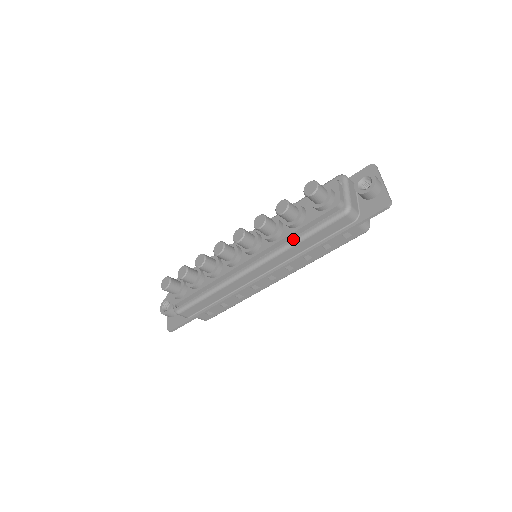
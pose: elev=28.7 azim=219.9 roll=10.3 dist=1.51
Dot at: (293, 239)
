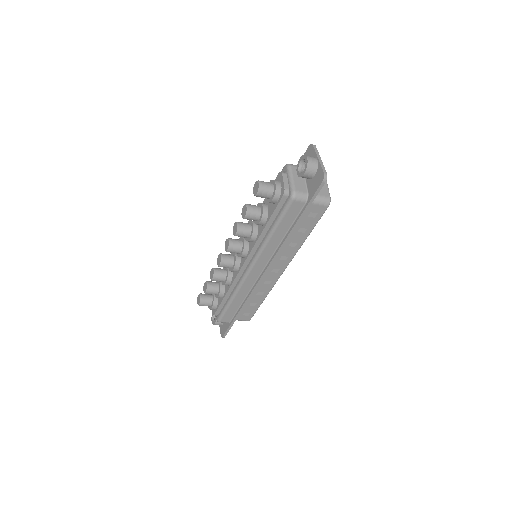
Dot at: (266, 234)
